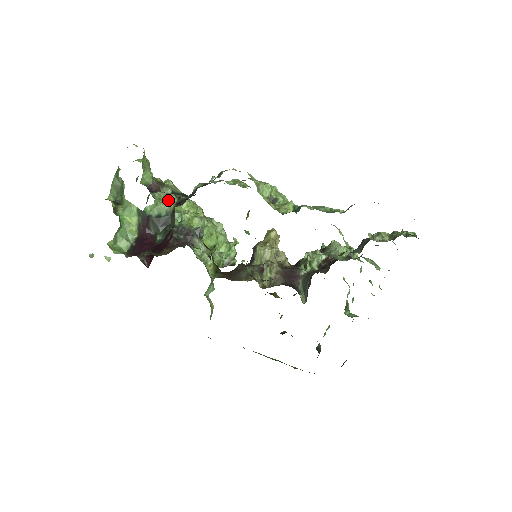
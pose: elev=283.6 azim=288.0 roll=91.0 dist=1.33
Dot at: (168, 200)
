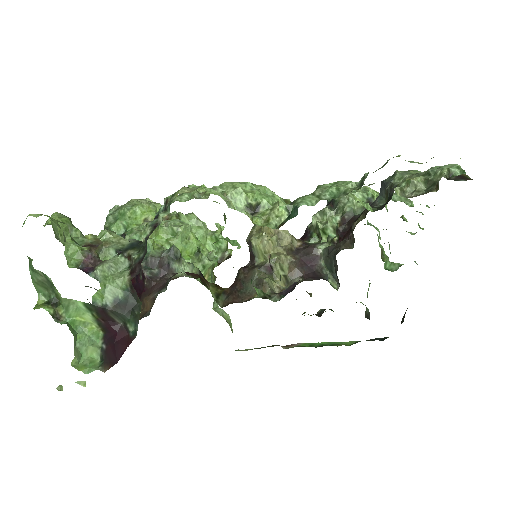
Dot at: (117, 270)
